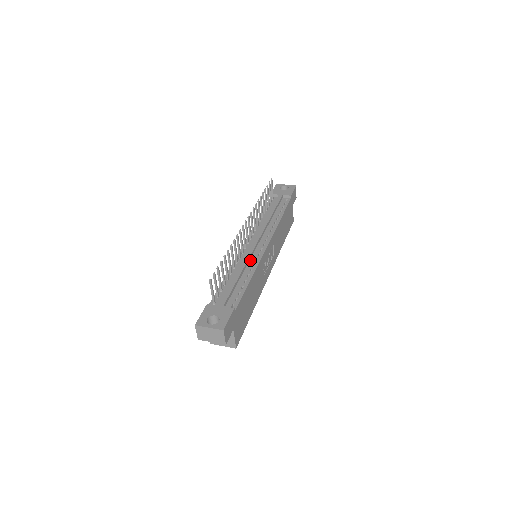
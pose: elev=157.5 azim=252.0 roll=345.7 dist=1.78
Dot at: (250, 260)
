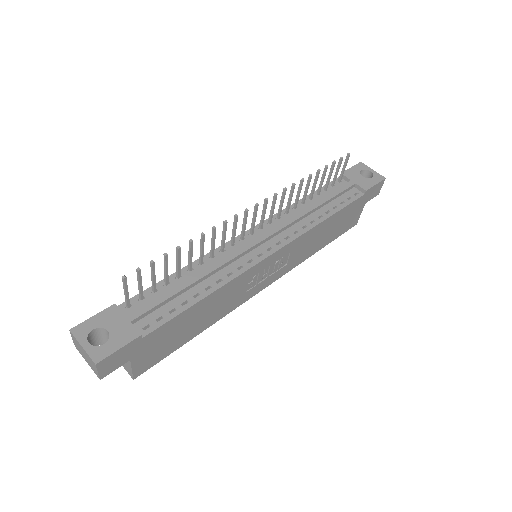
Dot at: (231, 264)
